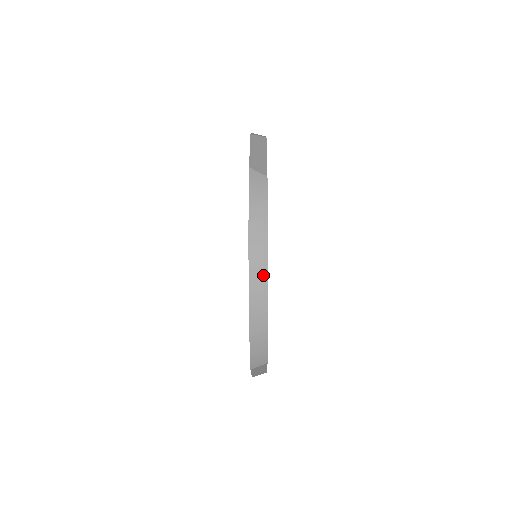
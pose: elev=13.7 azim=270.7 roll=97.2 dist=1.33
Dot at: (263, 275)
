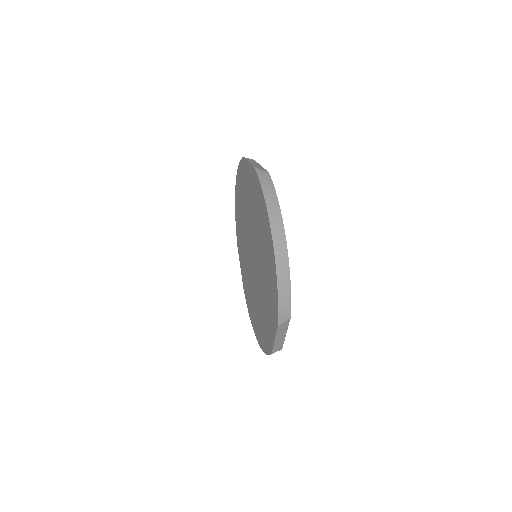
Dot at: occluded
